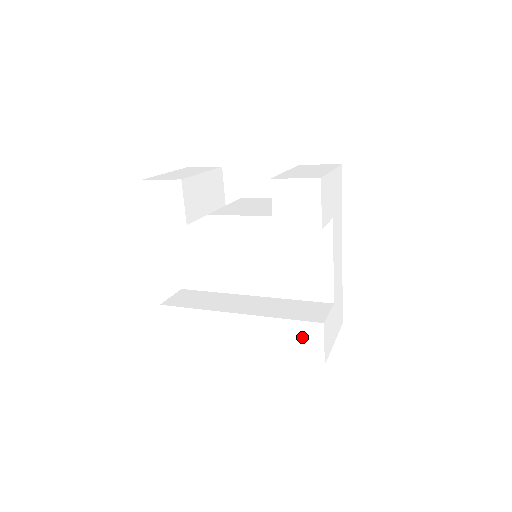
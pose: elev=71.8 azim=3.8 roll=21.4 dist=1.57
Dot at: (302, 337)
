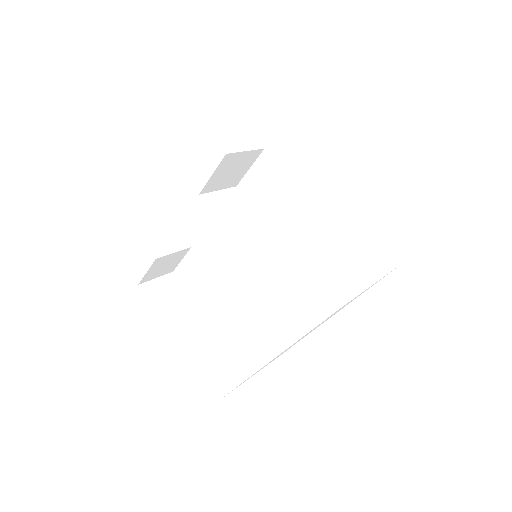
Dot at: (299, 289)
